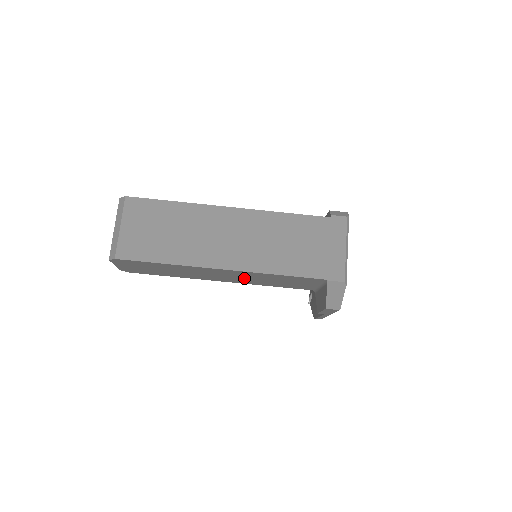
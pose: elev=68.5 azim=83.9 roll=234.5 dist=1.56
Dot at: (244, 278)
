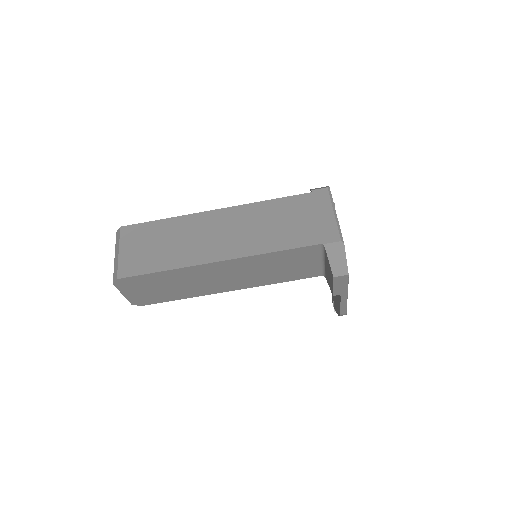
Dot at: (247, 274)
